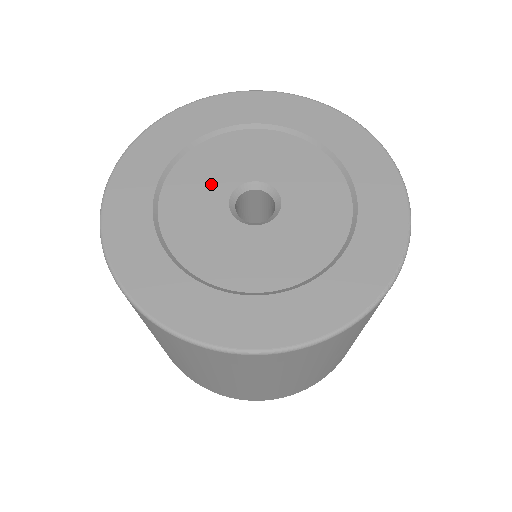
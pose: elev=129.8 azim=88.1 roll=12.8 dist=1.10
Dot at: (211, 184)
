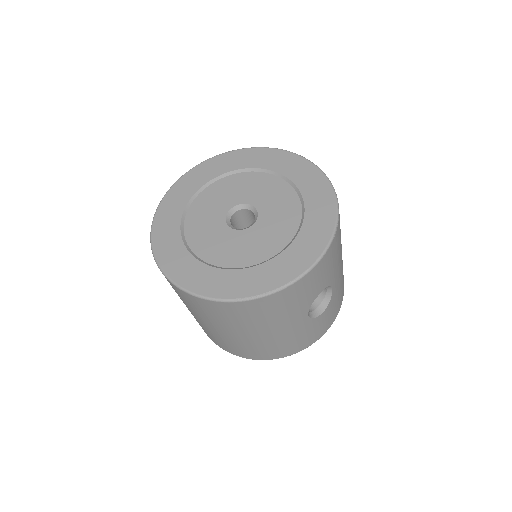
Dot at: (232, 195)
